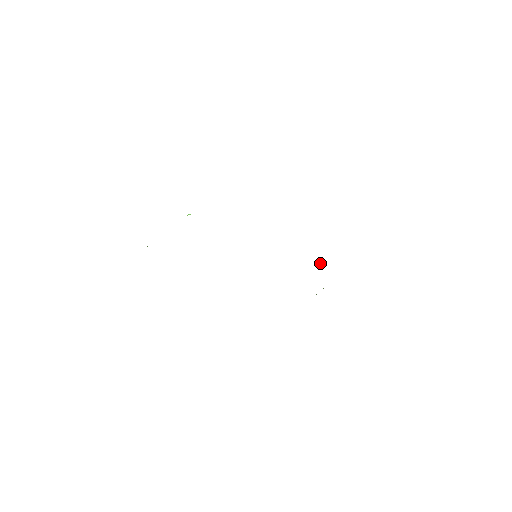
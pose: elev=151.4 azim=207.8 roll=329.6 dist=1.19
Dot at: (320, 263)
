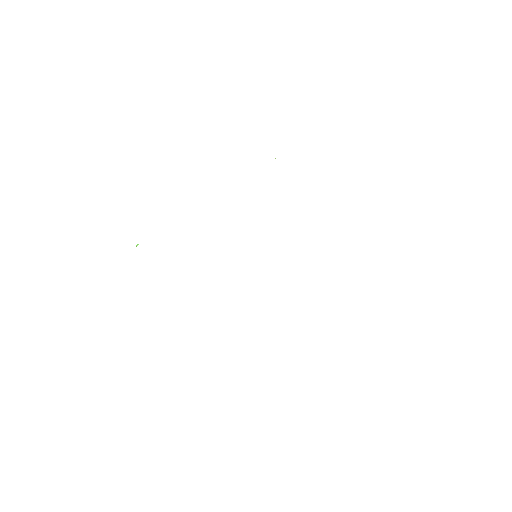
Dot at: occluded
